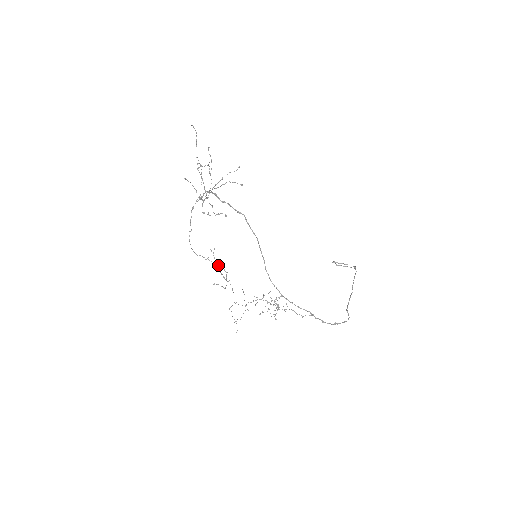
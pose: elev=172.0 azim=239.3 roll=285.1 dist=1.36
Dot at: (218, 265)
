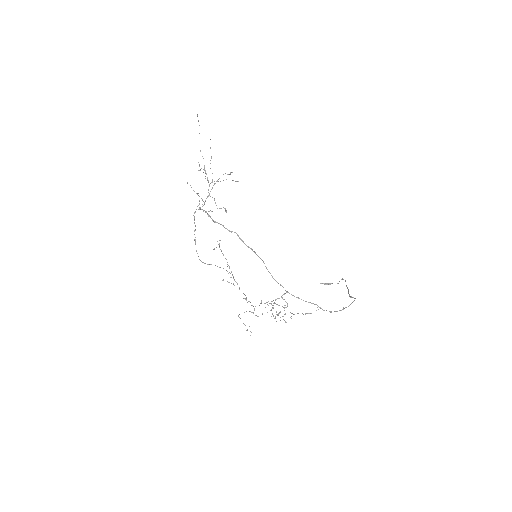
Dot at: occluded
